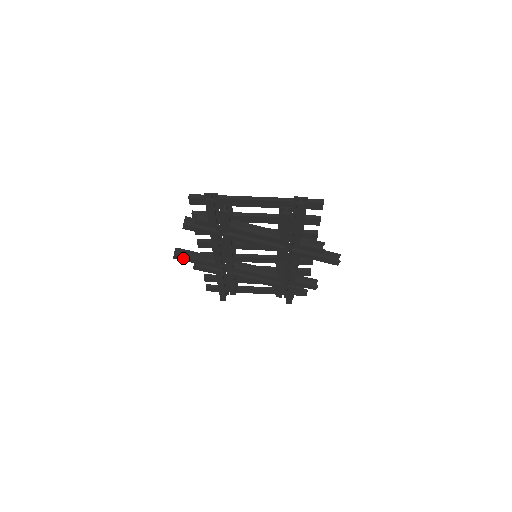
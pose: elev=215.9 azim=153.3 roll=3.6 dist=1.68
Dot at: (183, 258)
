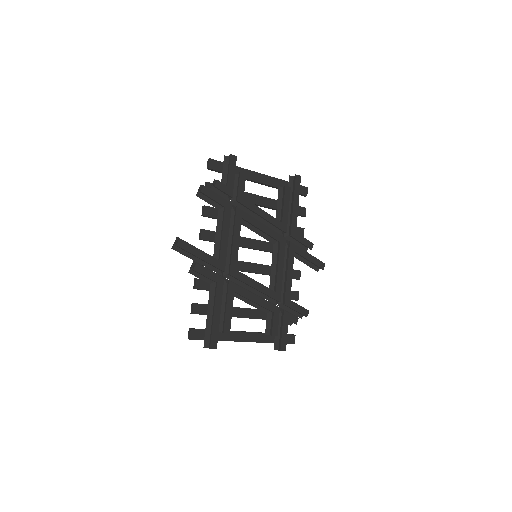
Dot at: (187, 246)
